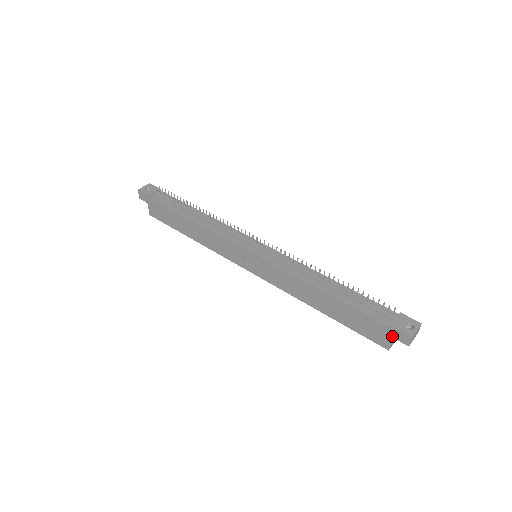
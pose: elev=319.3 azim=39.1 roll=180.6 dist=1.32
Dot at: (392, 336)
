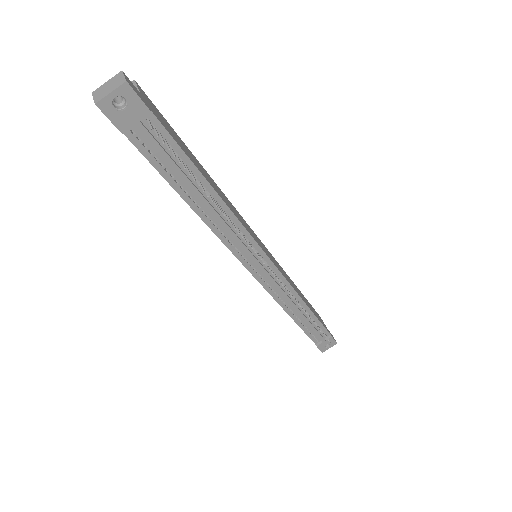
Dot at: occluded
